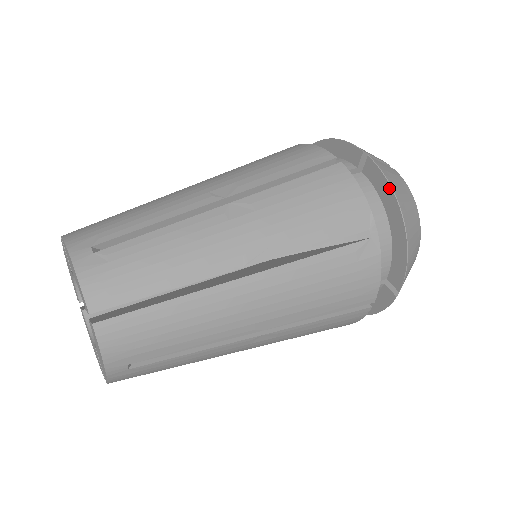
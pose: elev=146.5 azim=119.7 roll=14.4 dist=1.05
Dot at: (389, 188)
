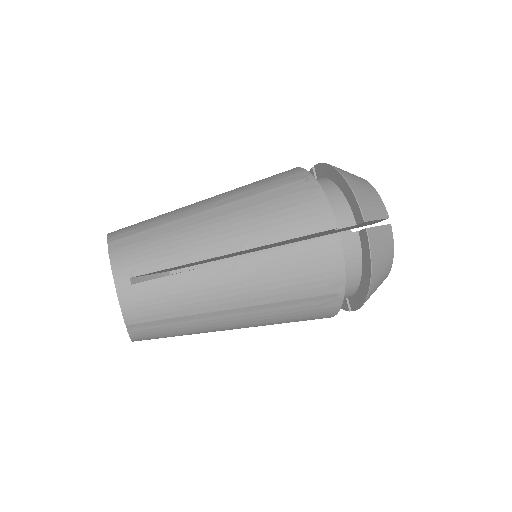
Dot at: (369, 262)
